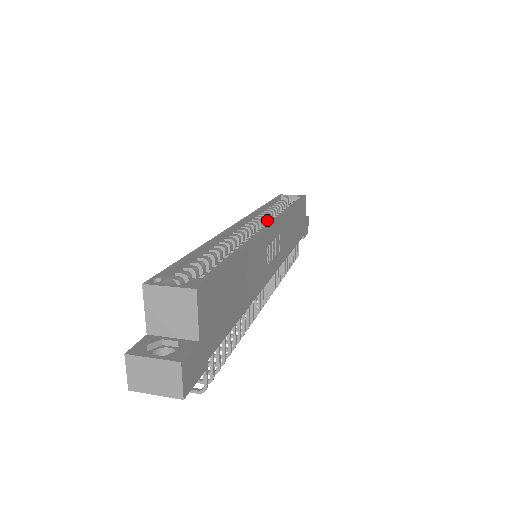
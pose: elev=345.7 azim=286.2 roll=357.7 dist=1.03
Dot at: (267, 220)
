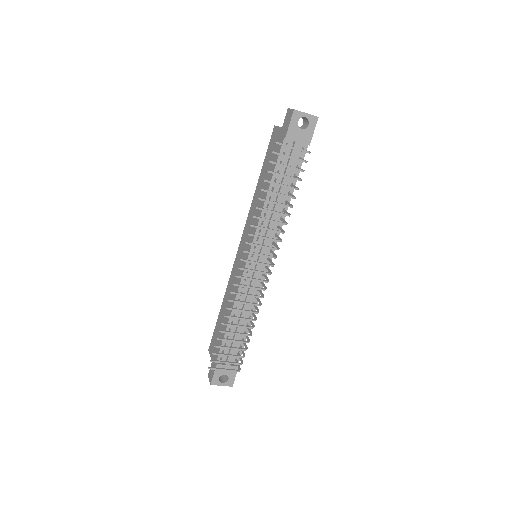
Dot at: occluded
